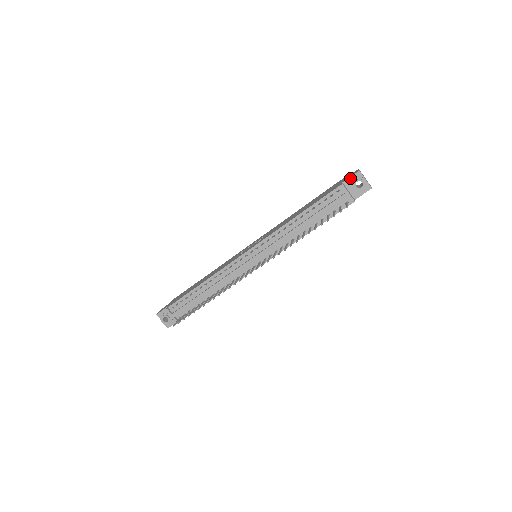
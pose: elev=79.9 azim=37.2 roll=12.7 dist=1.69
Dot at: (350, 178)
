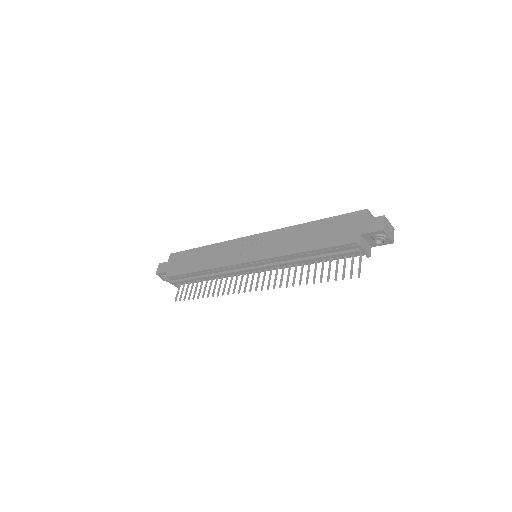
Dot at: (371, 233)
